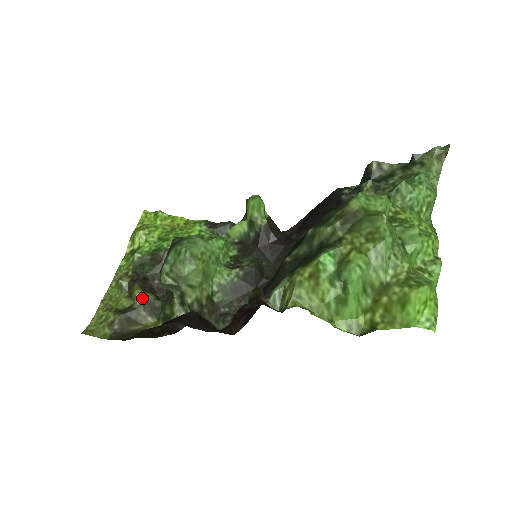
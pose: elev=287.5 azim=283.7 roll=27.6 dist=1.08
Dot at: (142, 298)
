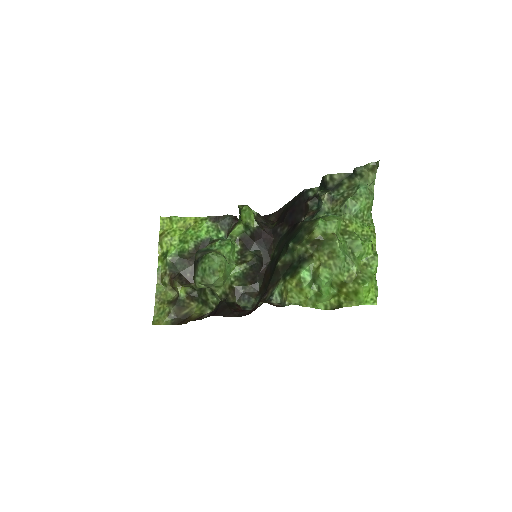
Dot at: (184, 292)
